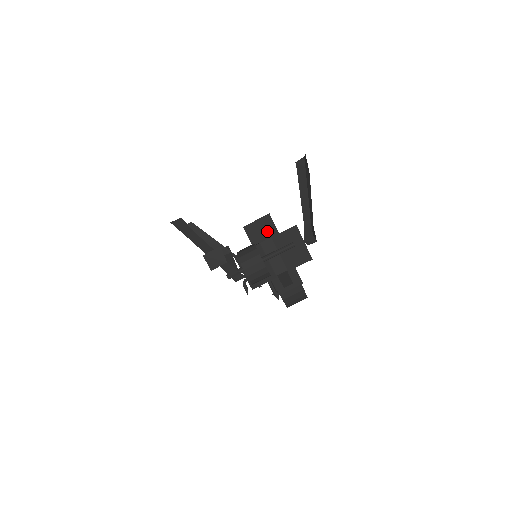
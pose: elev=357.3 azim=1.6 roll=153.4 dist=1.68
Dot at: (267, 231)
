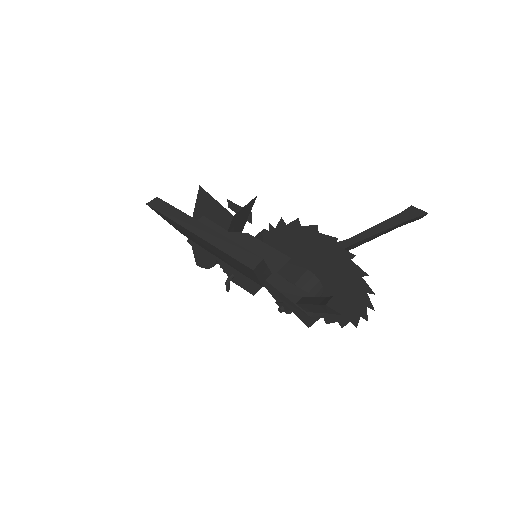
Dot at: (245, 213)
